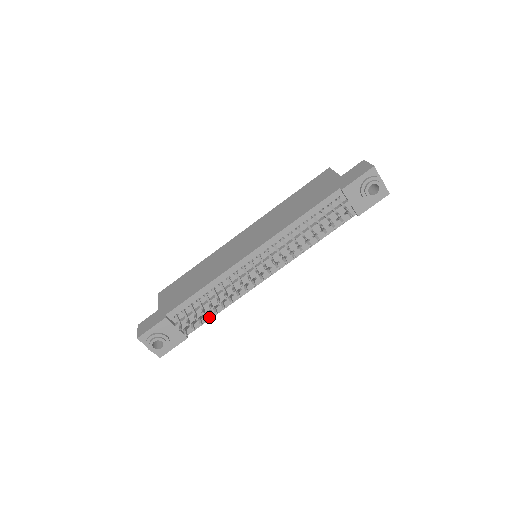
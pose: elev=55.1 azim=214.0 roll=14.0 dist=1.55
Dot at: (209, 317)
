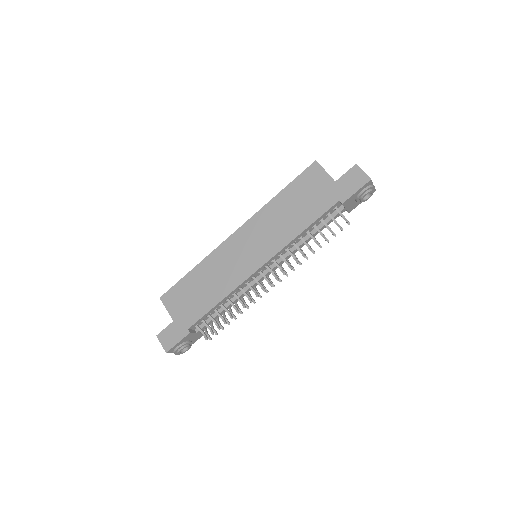
Dot at: (229, 322)
